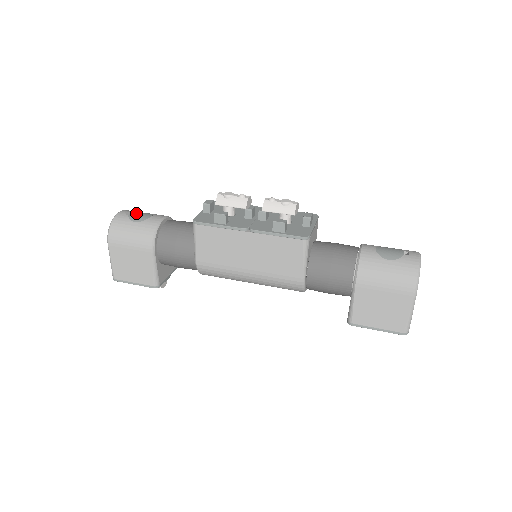
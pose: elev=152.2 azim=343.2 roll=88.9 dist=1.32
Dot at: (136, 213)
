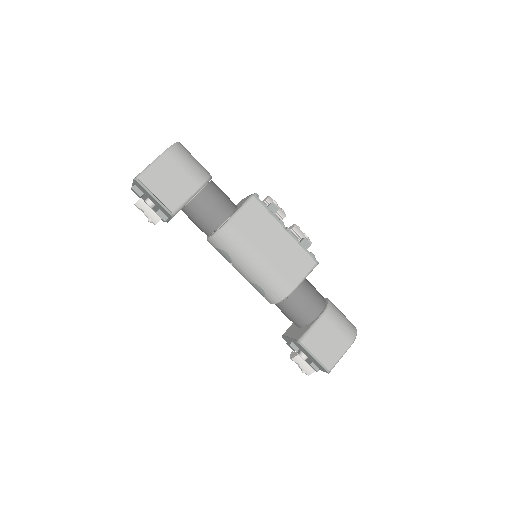
Dot at: occluded
